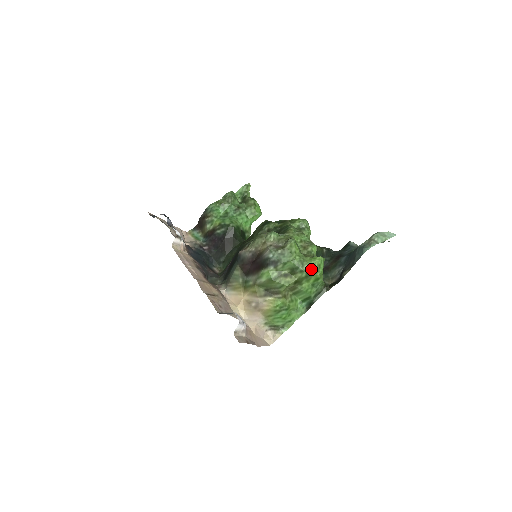
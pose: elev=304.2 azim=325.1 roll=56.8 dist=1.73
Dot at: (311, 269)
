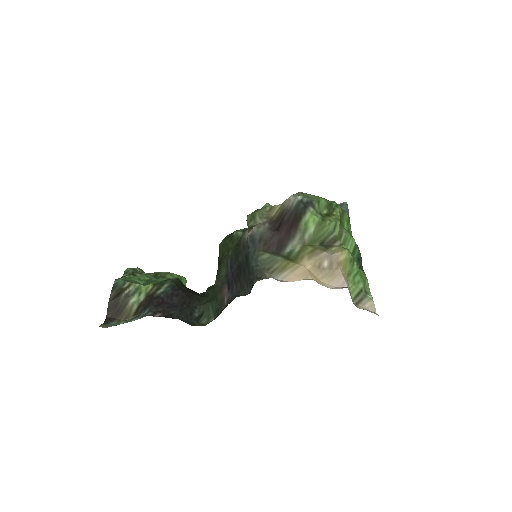
Dot at: occluded
